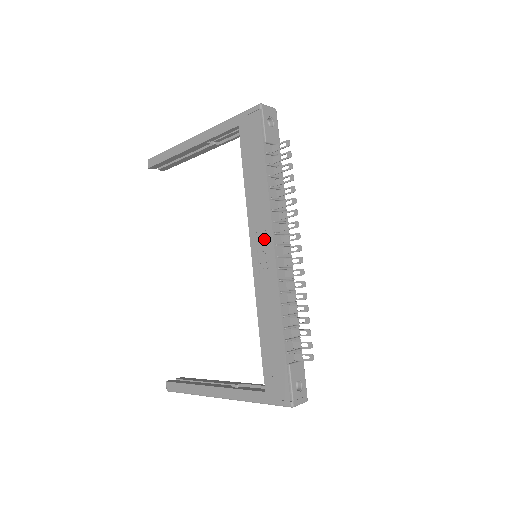
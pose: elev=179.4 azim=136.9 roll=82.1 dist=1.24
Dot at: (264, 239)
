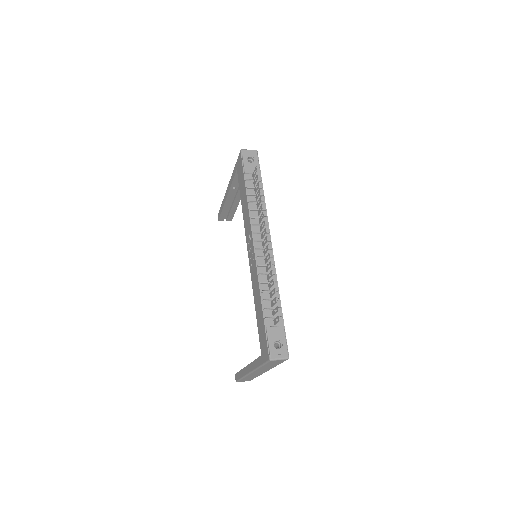
Dot at: (250, 240)
